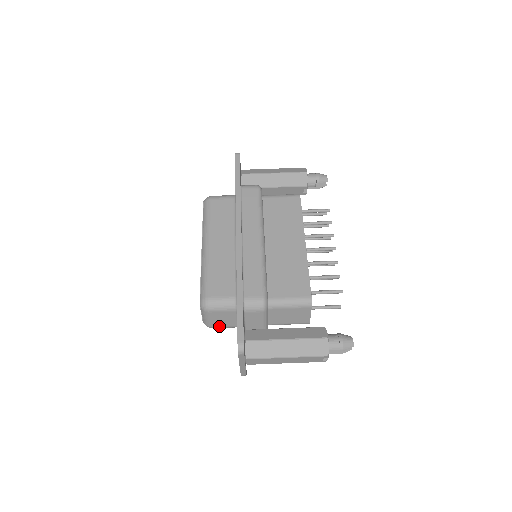
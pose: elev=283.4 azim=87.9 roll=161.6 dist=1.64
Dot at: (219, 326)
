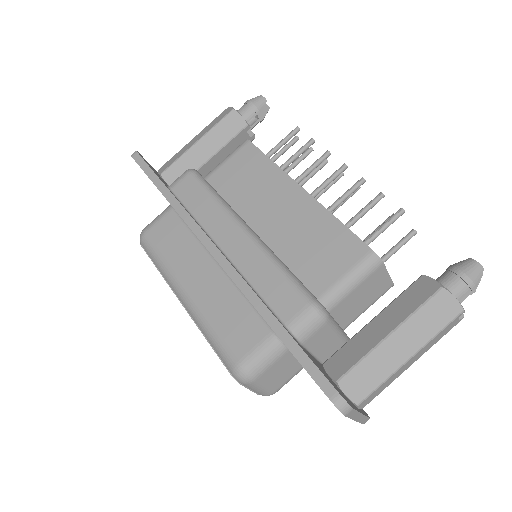
Dot at: (283, 383)
